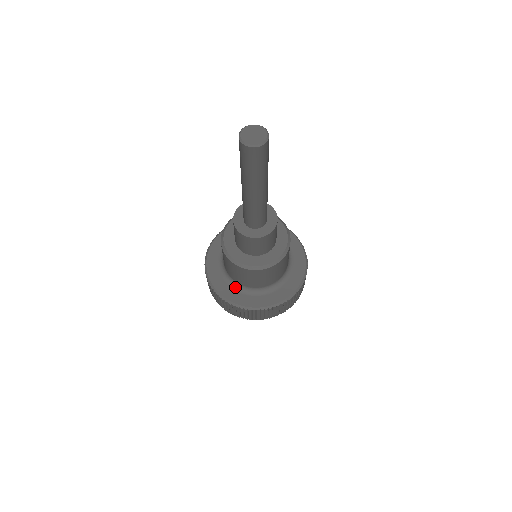
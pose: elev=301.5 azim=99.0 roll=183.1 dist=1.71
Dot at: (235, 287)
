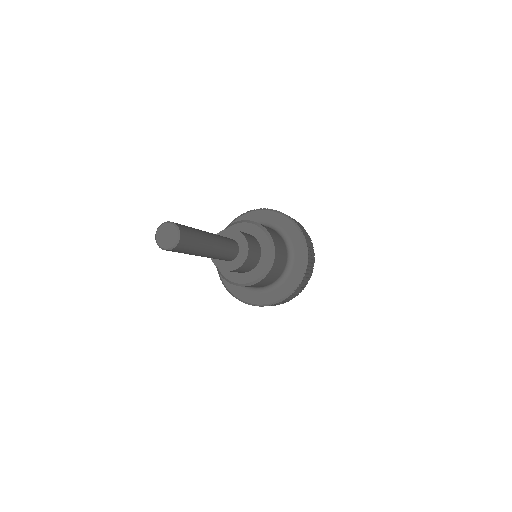
Dot at: occluded
